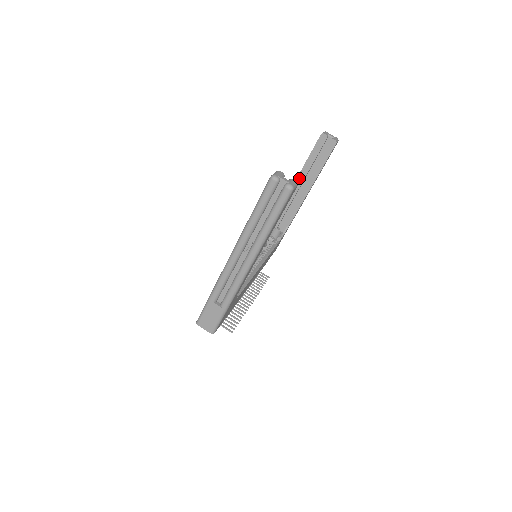
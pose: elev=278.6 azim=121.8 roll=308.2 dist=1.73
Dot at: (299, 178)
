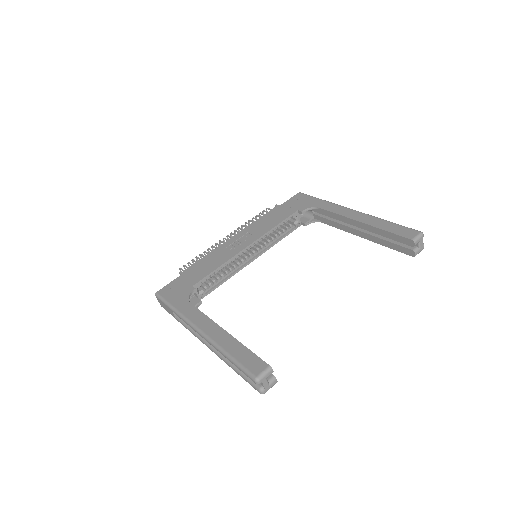
Dot at: (363, 224)
